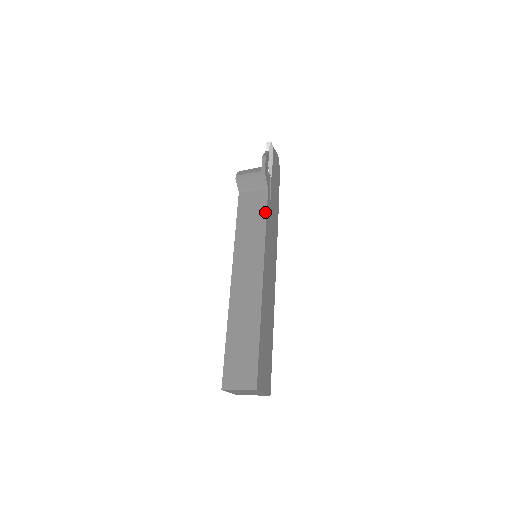
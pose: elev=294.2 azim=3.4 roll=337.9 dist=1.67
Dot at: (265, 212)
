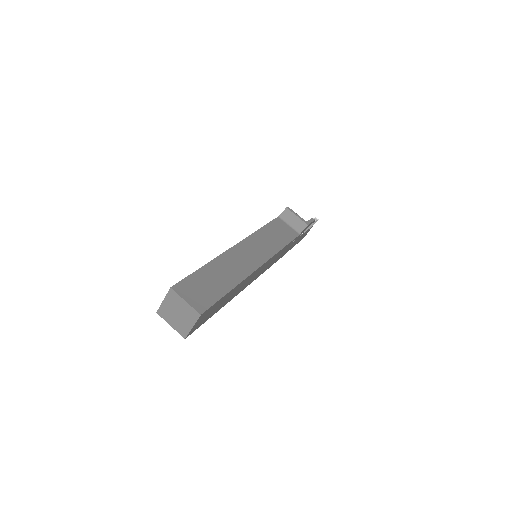
Dot at: (289, 241)
